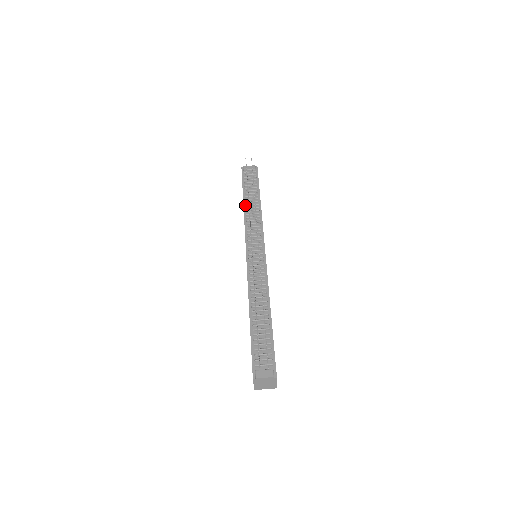
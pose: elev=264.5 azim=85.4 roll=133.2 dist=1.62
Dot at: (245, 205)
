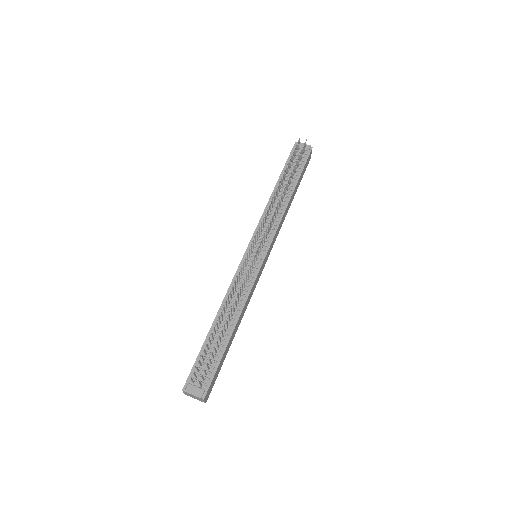
Dot at: (274, 192)
